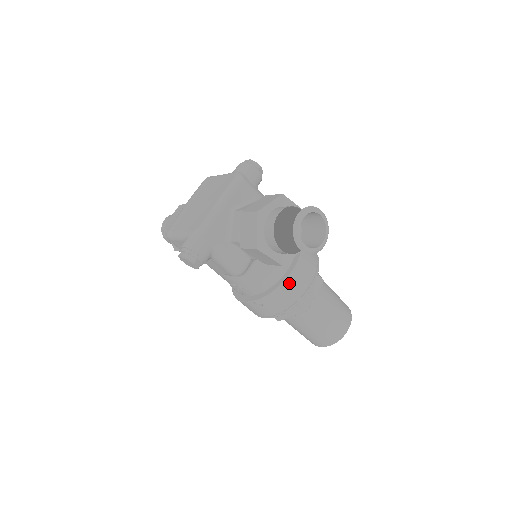
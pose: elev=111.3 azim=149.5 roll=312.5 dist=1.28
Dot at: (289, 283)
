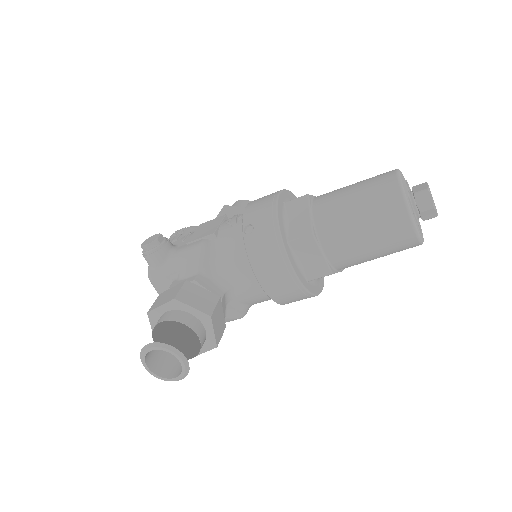
Dot at: (273, 293)
